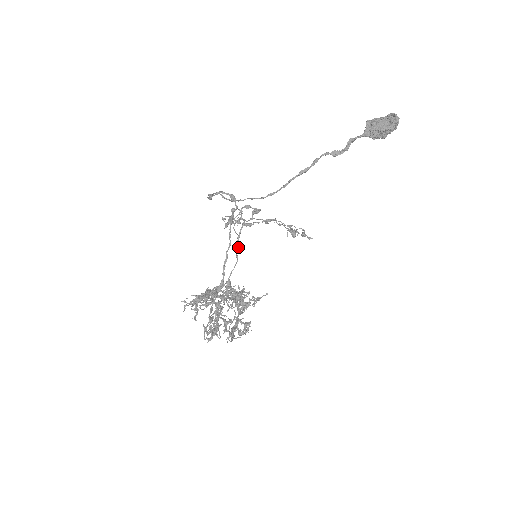
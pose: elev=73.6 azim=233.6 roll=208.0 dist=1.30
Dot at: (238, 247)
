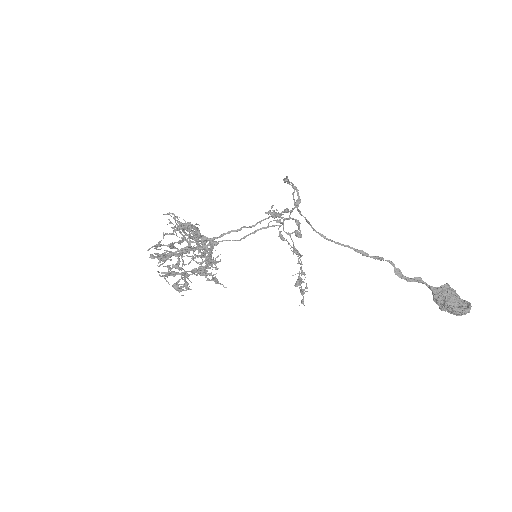
Dot at: (254, 233)
